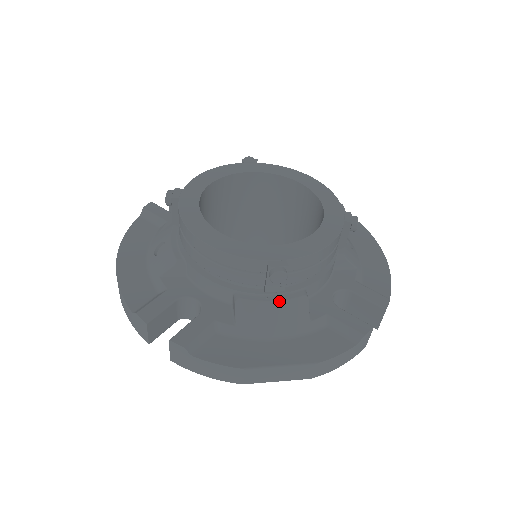
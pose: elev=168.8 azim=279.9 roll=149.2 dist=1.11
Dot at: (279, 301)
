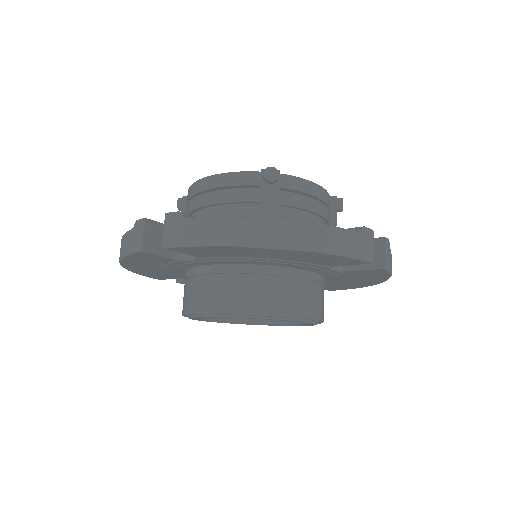
Dot at: (275, 211)
